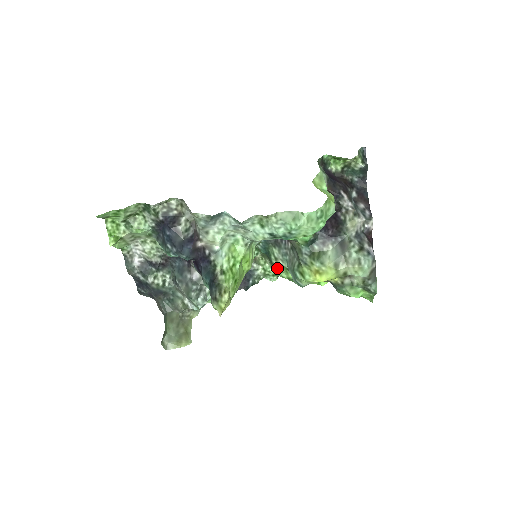
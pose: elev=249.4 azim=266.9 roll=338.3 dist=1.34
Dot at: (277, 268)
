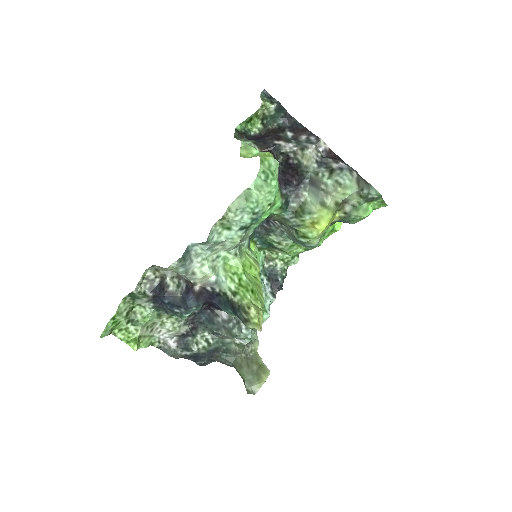
Dot at: (288, 250)
